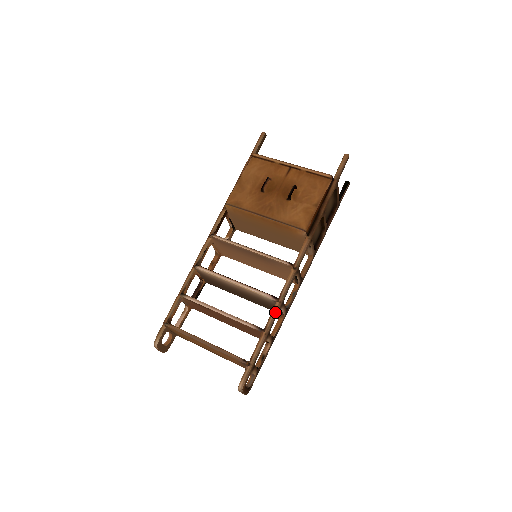
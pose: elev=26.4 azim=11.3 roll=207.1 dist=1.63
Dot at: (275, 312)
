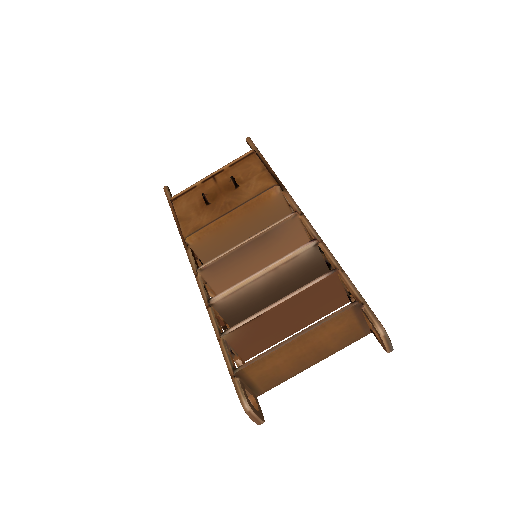
Dot at: (327, 251)
